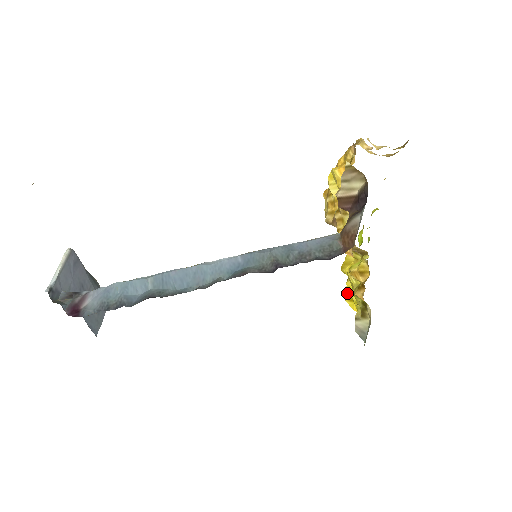
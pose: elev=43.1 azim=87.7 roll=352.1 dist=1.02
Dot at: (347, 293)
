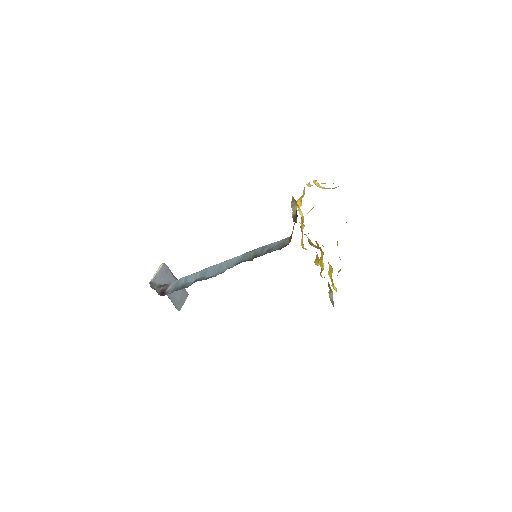
Dot at: occluded
